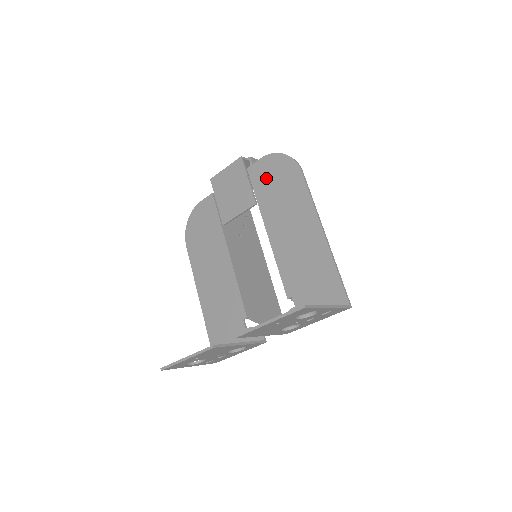
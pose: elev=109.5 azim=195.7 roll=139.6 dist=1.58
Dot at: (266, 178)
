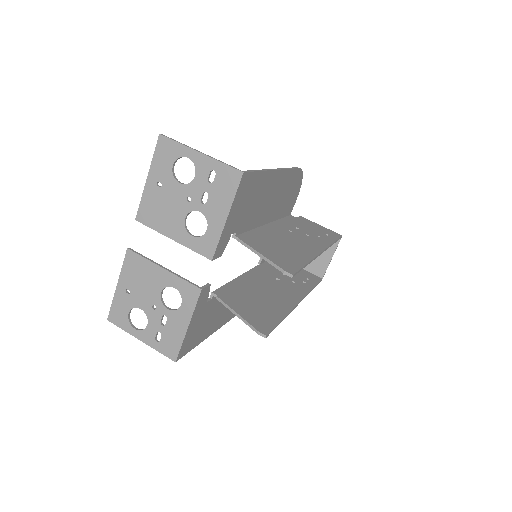
Dot at: occluded
